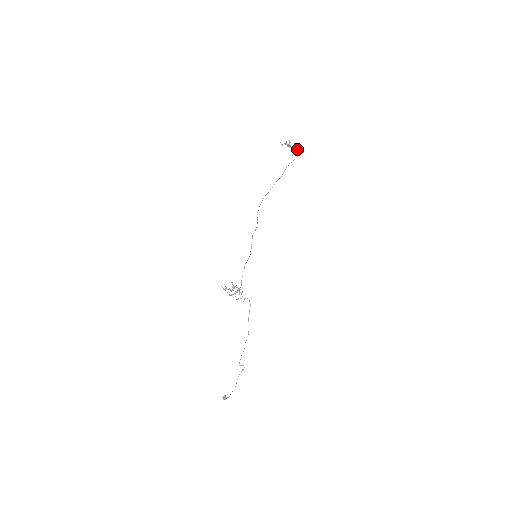
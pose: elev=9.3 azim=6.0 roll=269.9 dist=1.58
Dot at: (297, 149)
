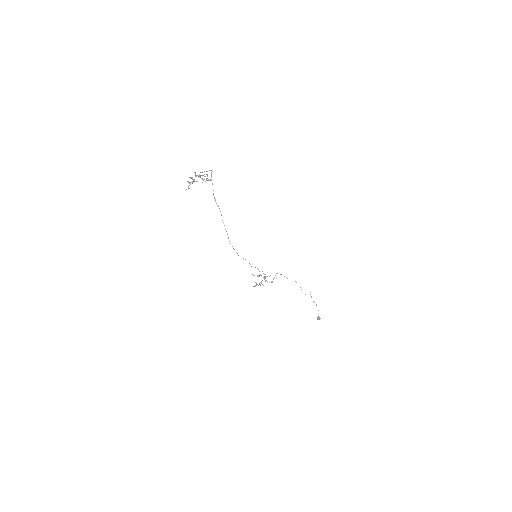
Dot at: occluded
